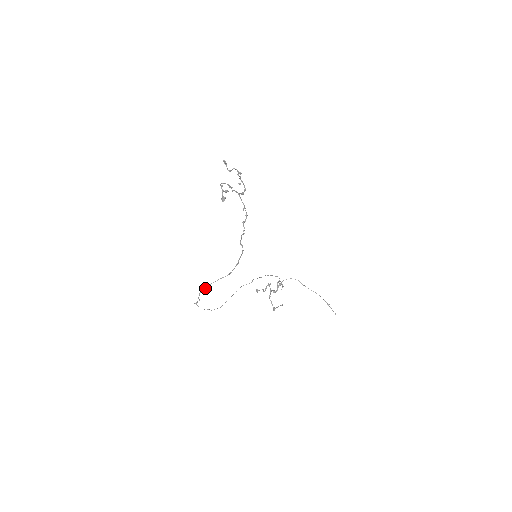
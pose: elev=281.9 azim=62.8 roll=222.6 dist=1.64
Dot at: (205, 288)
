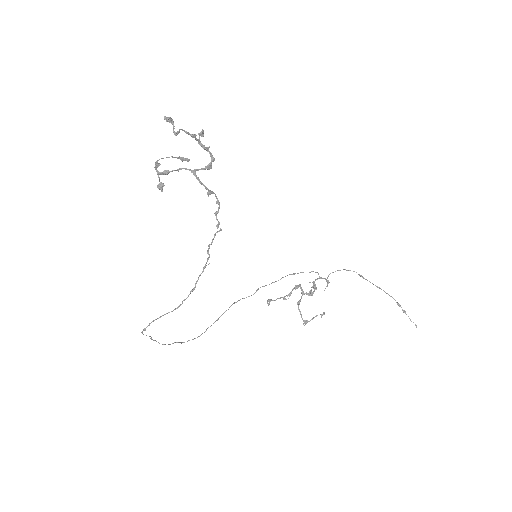
Dot at: (144, 328)
